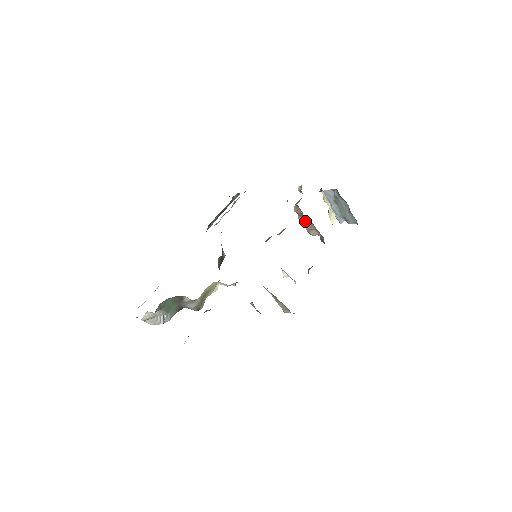
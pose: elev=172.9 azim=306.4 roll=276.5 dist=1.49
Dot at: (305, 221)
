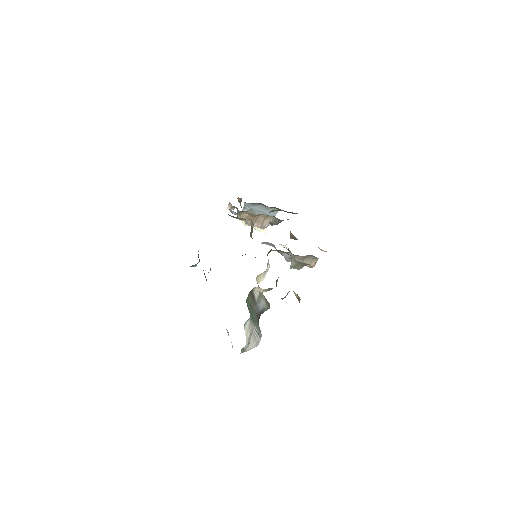
Dot at: (254, 222)
